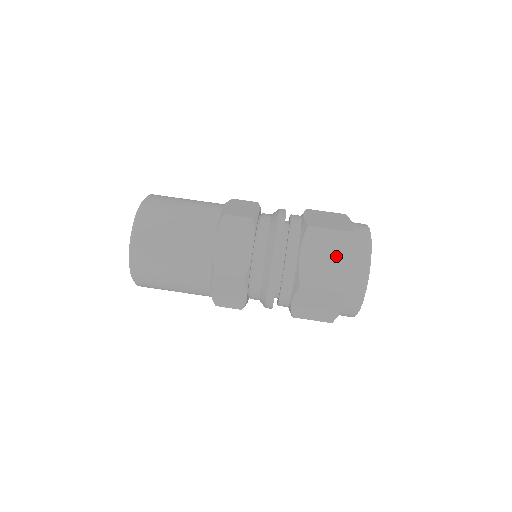
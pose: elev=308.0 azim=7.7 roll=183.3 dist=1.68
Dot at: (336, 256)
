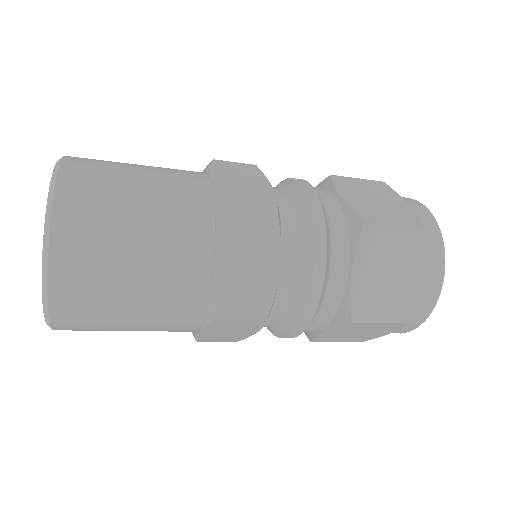
Dot at: (385, 199)
